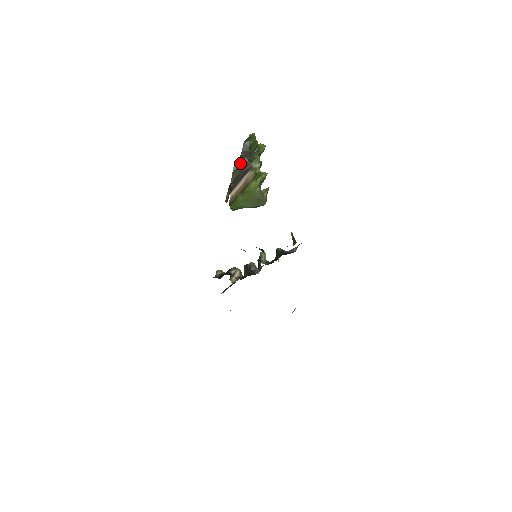
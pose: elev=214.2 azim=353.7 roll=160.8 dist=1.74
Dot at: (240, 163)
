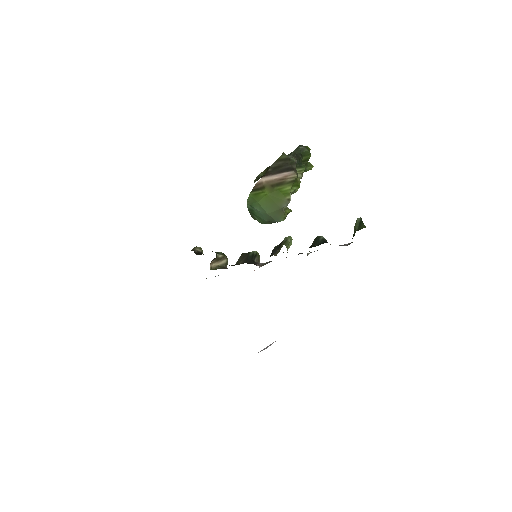
Dot at: (289, 157)
